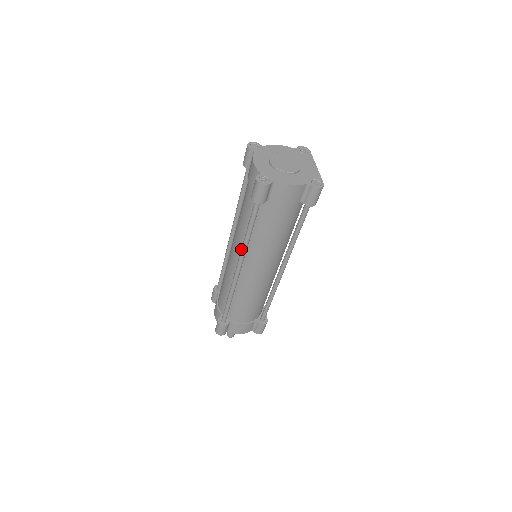
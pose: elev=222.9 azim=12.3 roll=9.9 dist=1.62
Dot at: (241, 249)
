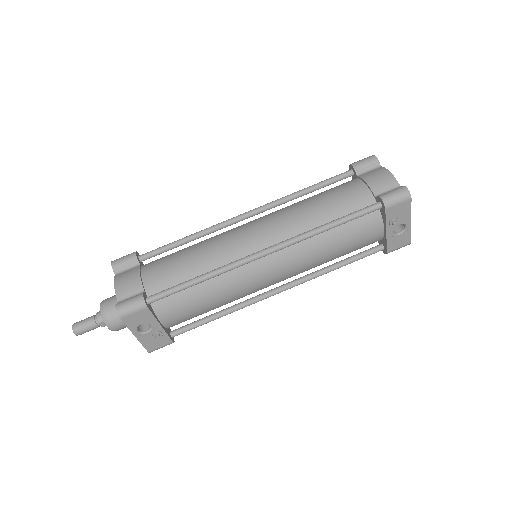
Dot at: (279, 200)
